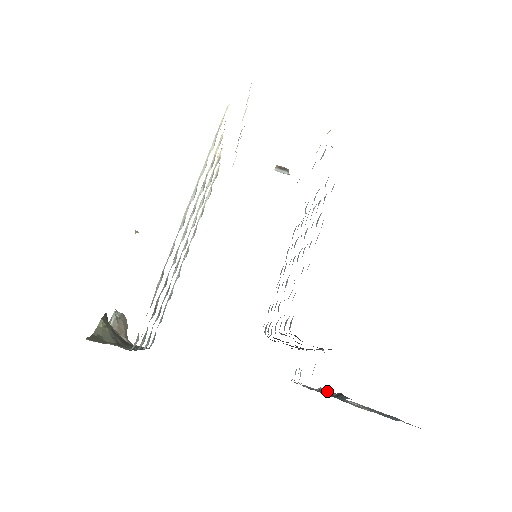
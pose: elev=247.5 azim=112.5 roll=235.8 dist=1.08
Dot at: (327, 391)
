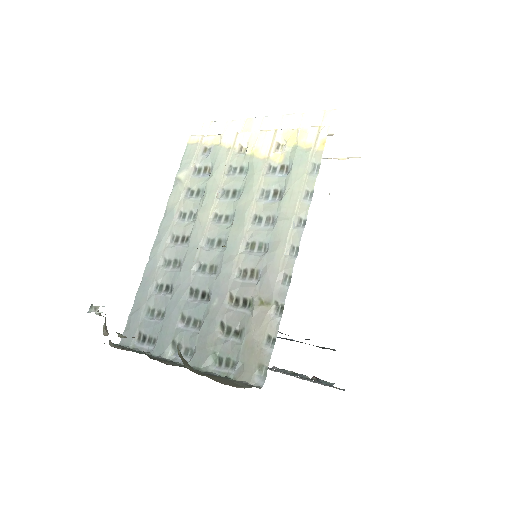
Dot at: (288, 371)
